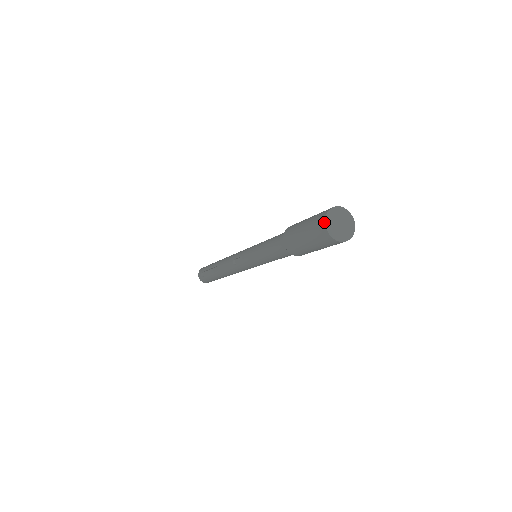
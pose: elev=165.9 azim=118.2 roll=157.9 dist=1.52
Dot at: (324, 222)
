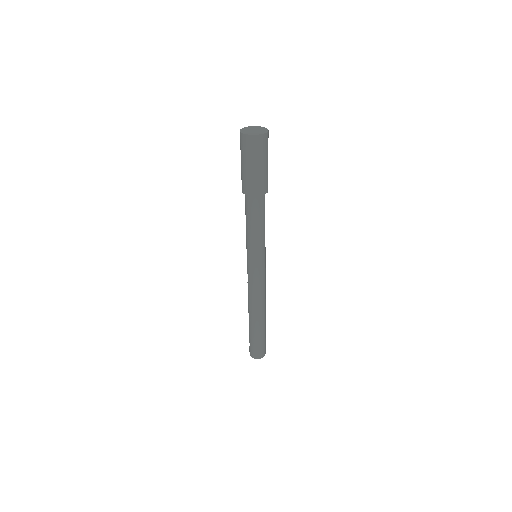
Dot at: (240, 131)
